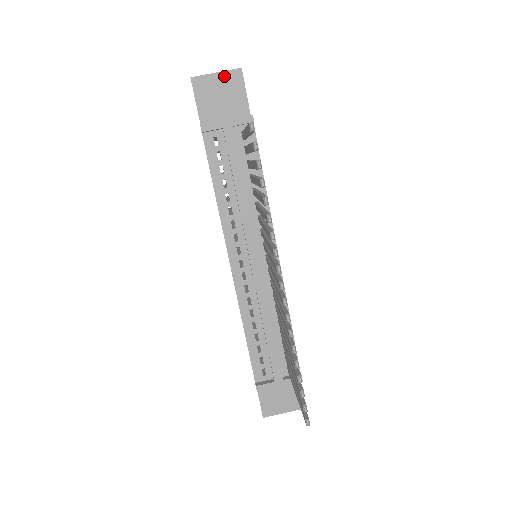
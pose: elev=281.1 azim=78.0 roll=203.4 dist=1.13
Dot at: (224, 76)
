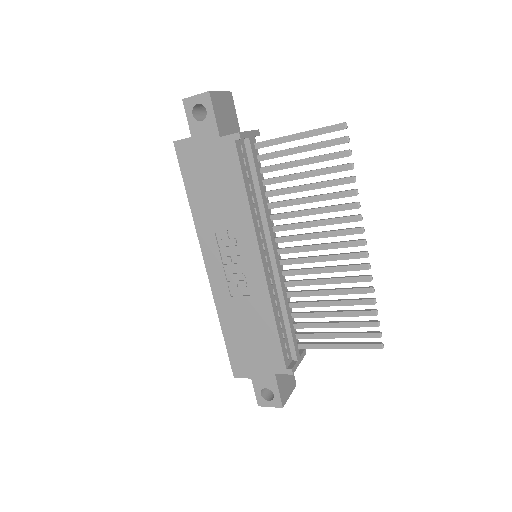
Dot at: (225, 96)
